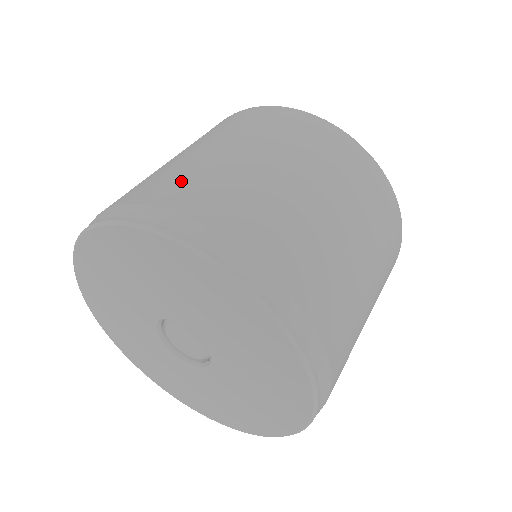
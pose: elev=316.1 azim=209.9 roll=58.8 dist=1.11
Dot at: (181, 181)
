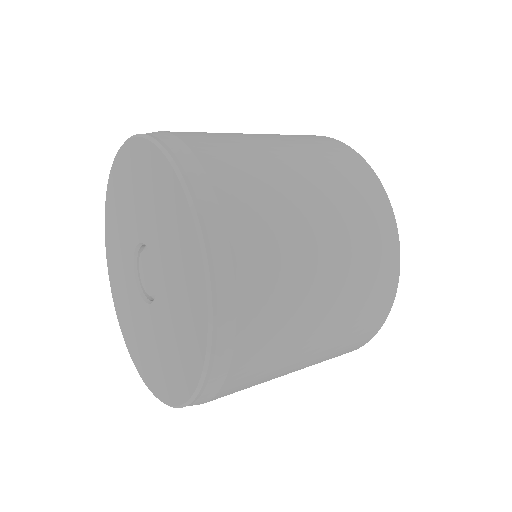
Dot at: (200, 132)
